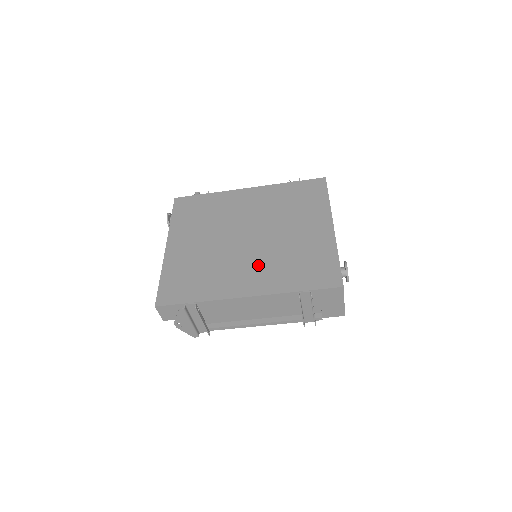
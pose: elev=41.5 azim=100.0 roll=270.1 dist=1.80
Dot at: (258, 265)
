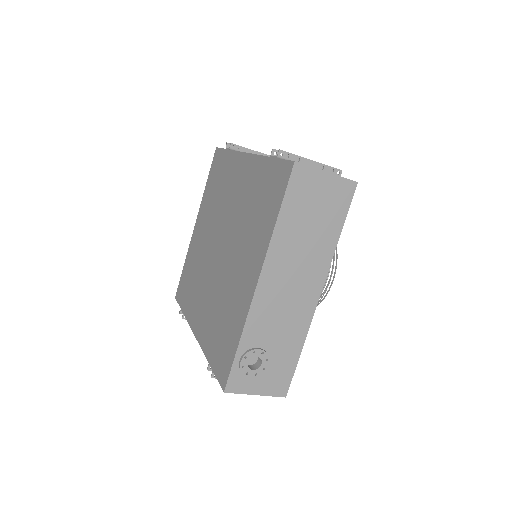
Dot at: (209, 299)
